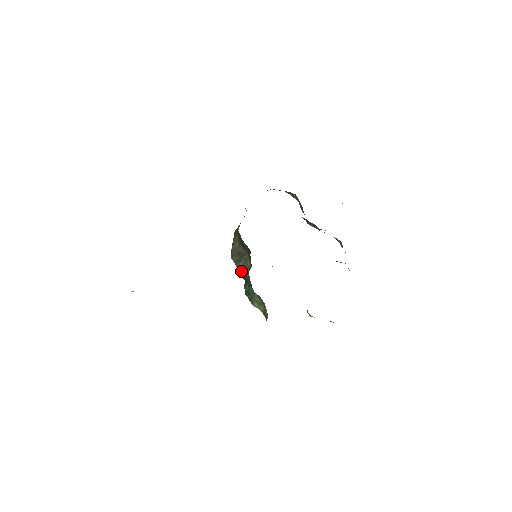
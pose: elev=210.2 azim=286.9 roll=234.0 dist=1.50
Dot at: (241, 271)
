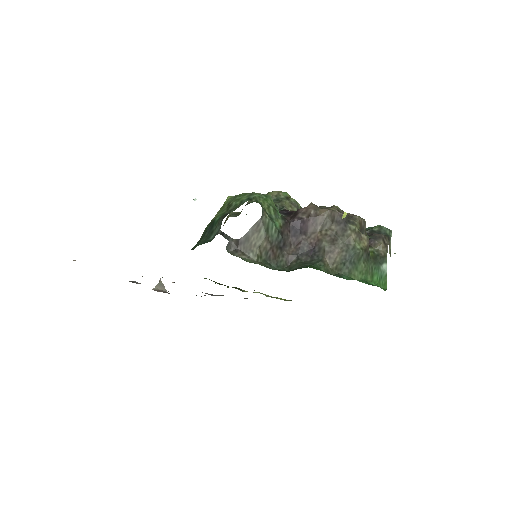
Dot at: occluded
